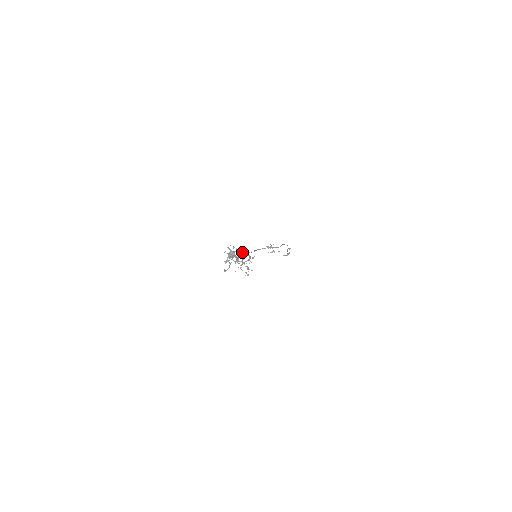
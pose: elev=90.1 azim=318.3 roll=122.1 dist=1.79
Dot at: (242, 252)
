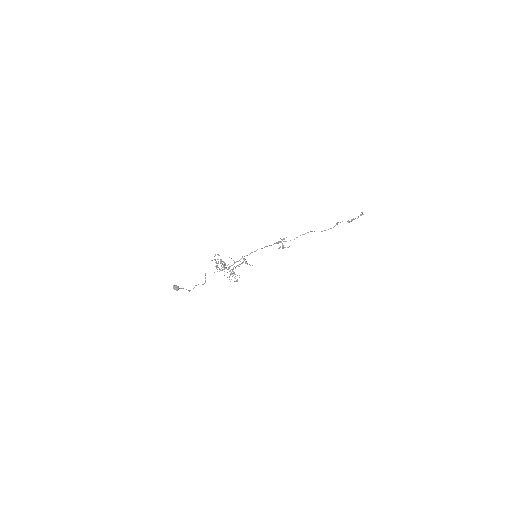
Dot at: occluded
